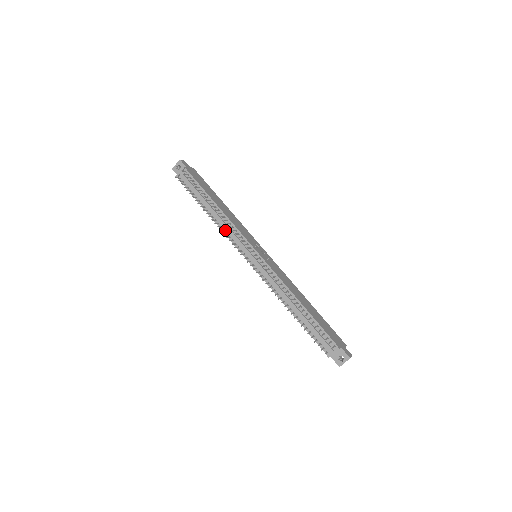
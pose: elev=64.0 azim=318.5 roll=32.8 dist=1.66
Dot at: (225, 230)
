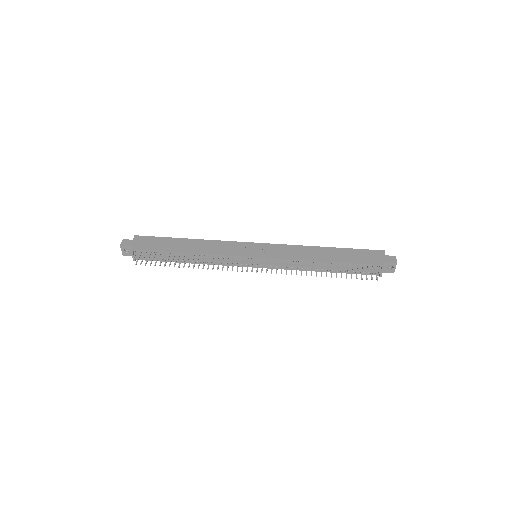
Dot at: (214, 263)
